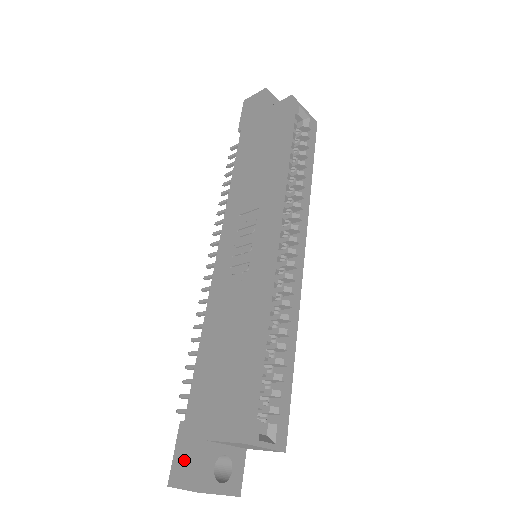
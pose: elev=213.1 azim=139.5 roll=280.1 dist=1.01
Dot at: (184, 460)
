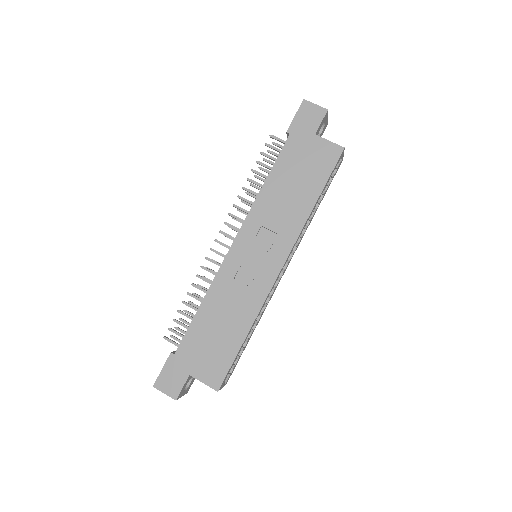
Dot at: (170, 378)
